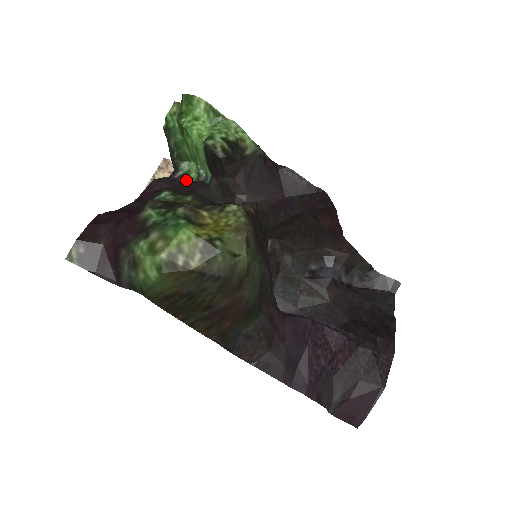
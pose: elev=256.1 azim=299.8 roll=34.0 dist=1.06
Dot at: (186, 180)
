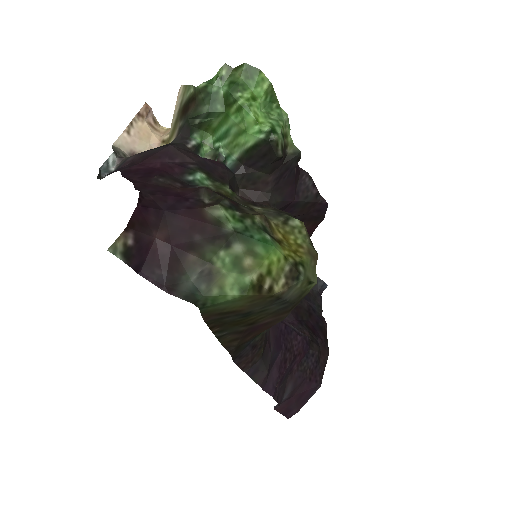
Dot at: (198, 153)
